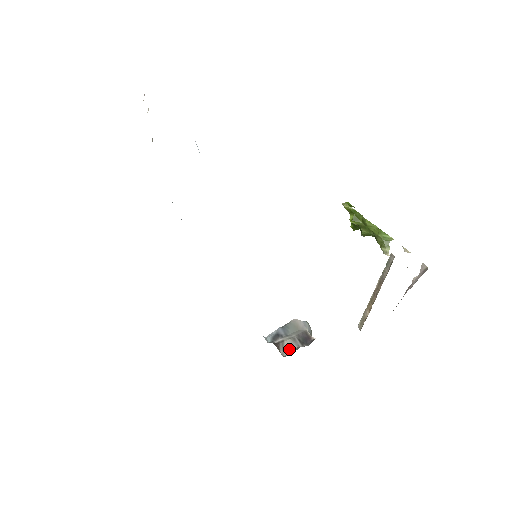
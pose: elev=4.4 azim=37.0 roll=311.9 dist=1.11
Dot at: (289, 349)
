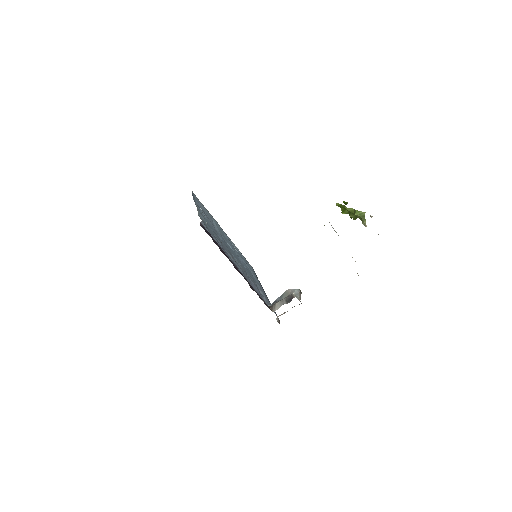
Dot at: (278, 307)
